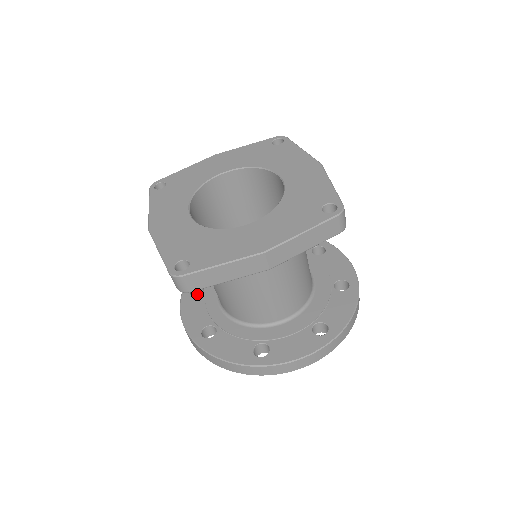
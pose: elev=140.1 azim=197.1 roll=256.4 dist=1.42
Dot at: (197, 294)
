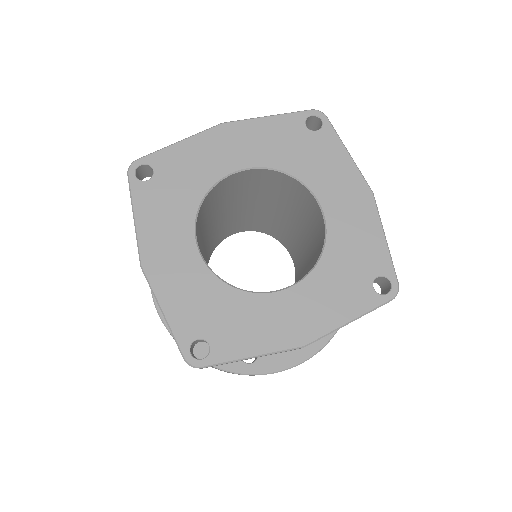
Dot at: occluded
